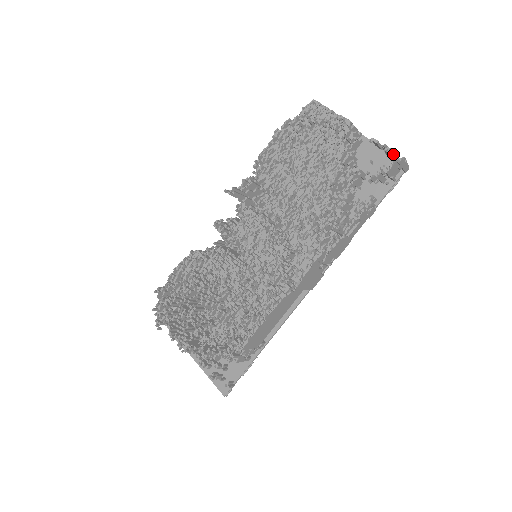
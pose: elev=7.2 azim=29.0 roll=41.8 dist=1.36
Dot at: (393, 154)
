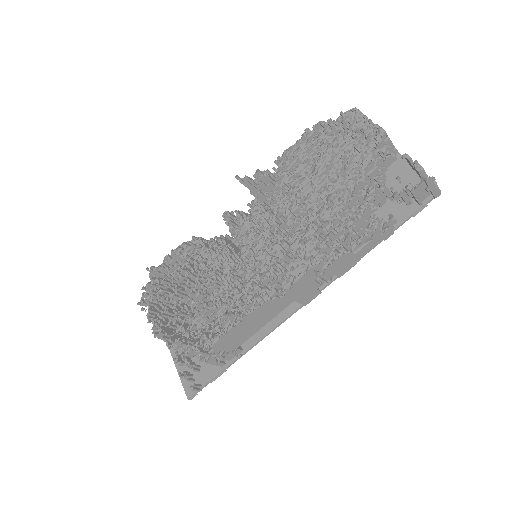
Dot at: (424, 174)
